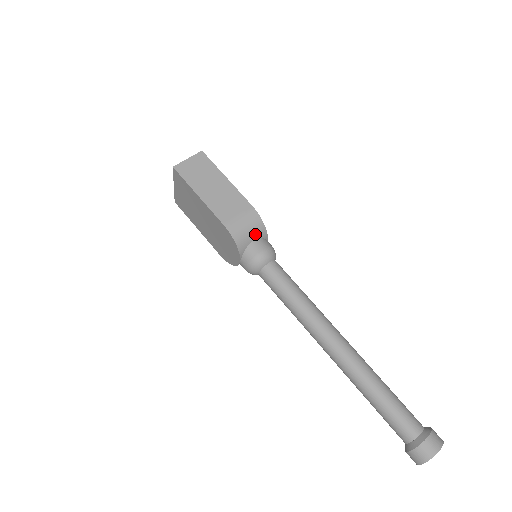
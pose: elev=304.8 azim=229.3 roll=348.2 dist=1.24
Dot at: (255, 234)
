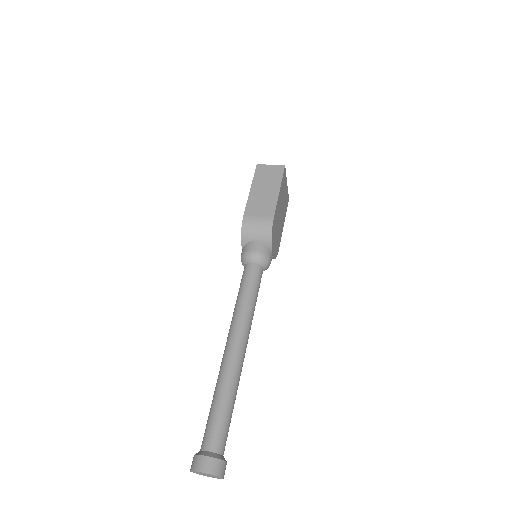
Dot at: (260, 237)
